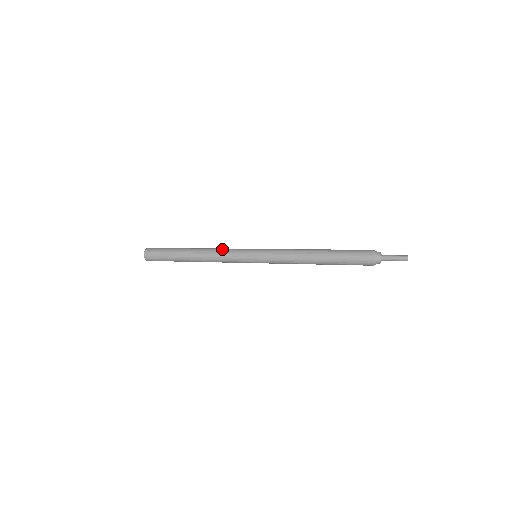
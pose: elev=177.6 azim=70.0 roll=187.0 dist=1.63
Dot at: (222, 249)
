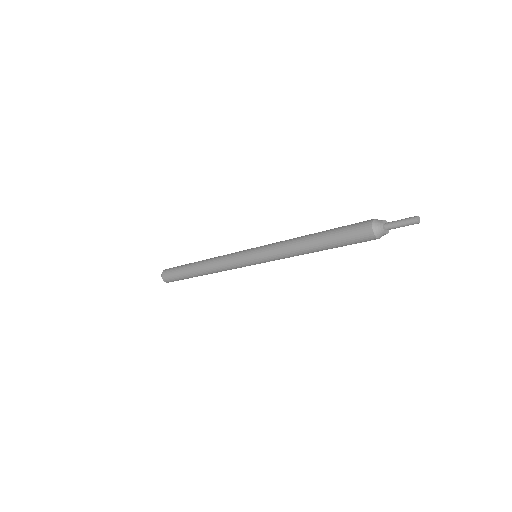
Dot at: (223, 255)
